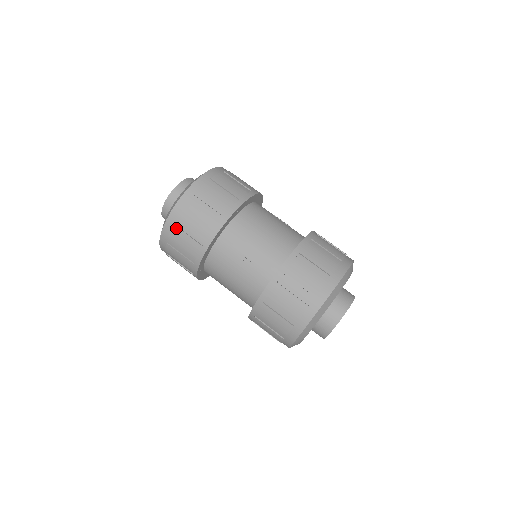
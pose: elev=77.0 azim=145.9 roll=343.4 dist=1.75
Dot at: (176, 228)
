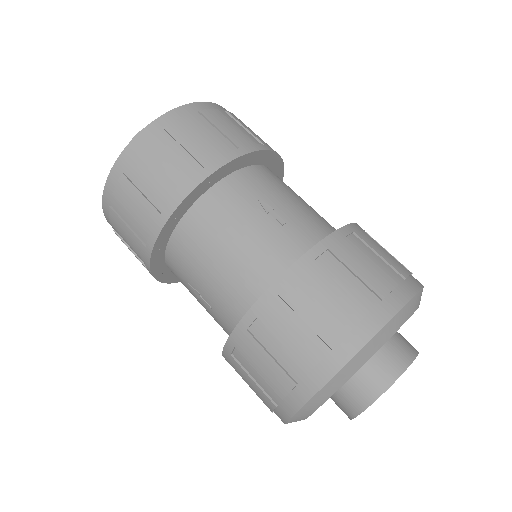
Dot at: (118, 236)
